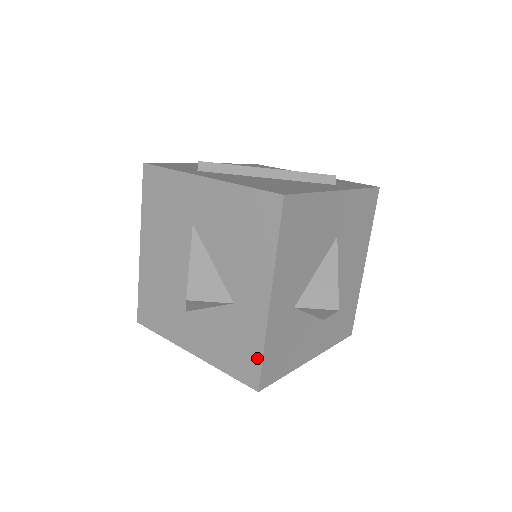
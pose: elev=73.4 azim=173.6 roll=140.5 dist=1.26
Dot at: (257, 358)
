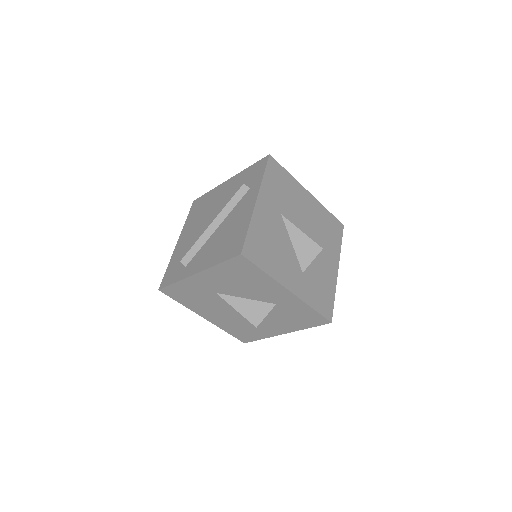
Dot at: (314, 313)
